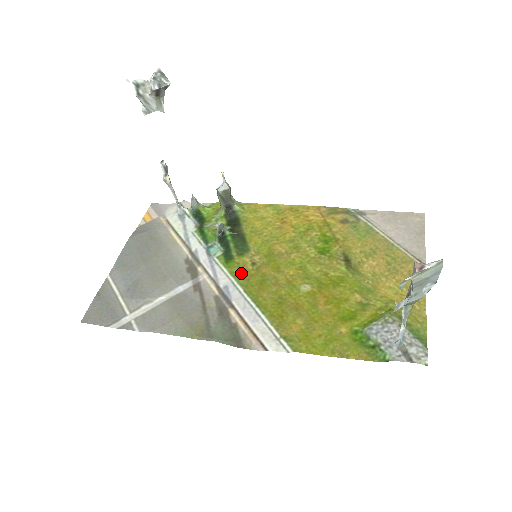
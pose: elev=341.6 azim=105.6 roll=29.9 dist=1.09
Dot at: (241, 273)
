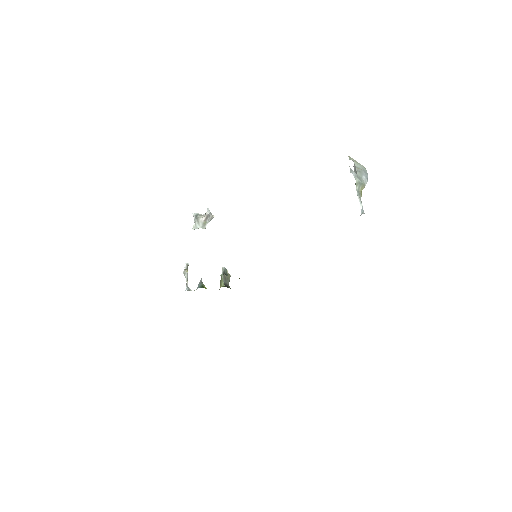
Dot at: occluded
